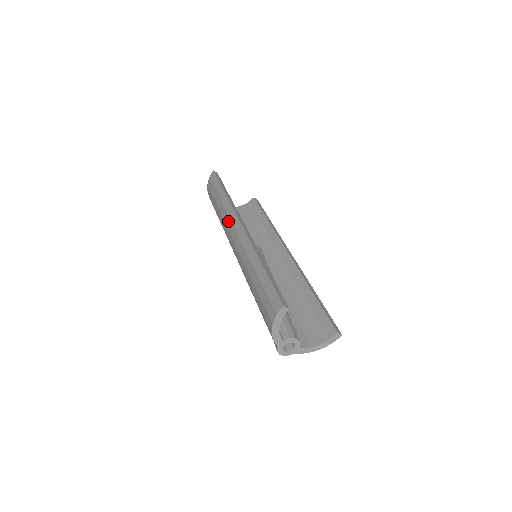
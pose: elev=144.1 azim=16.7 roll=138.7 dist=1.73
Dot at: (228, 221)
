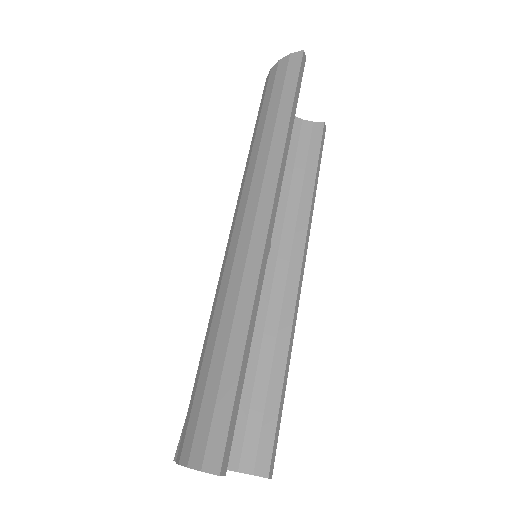
Dot at: (258, 182)
